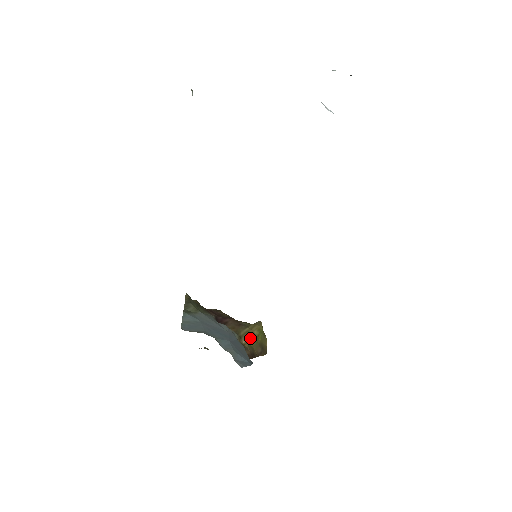
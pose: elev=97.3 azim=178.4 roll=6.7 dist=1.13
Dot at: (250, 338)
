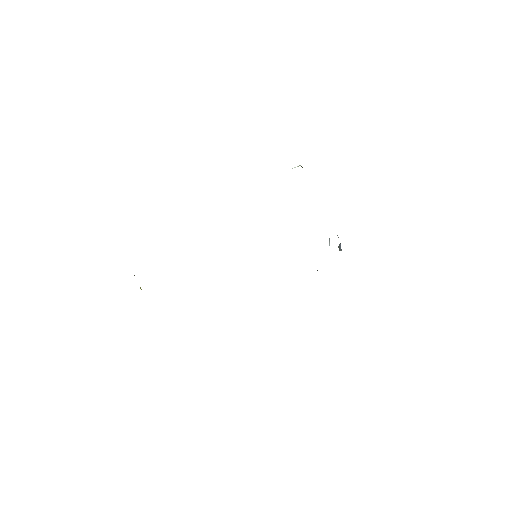
Dot at: occluded
